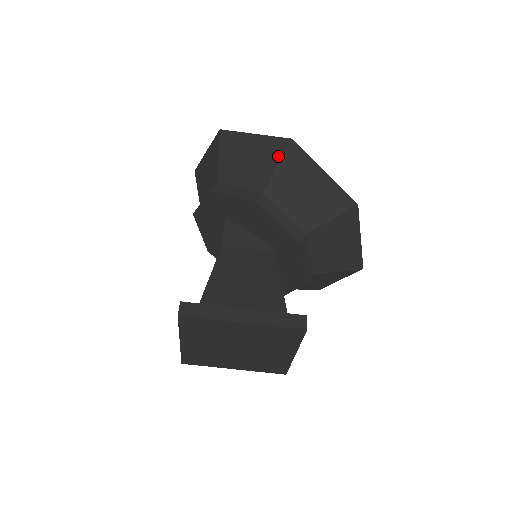
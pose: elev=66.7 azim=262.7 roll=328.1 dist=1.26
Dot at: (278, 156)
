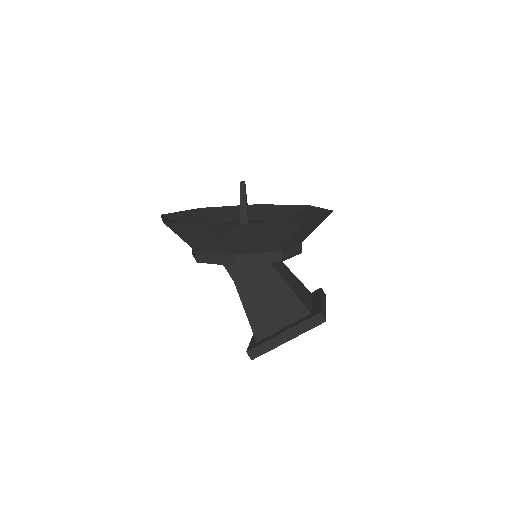
Dot at: (225, 236)
